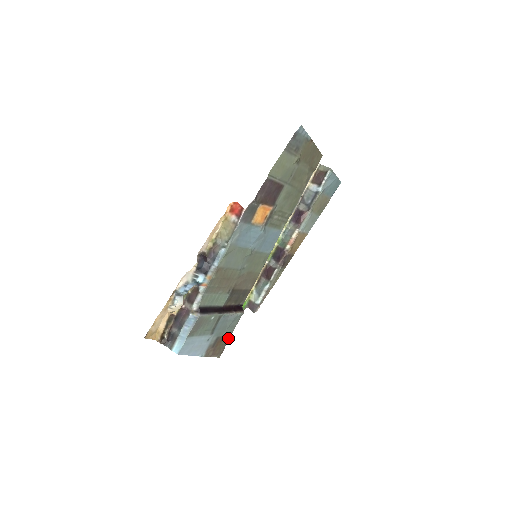
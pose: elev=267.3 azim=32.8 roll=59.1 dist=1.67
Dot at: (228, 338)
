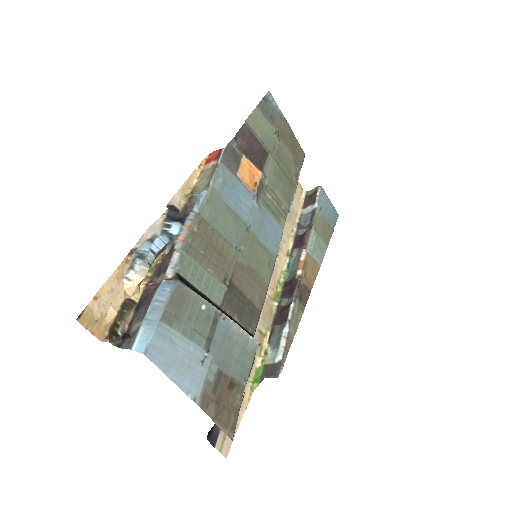
Dot at: (240, 393)
